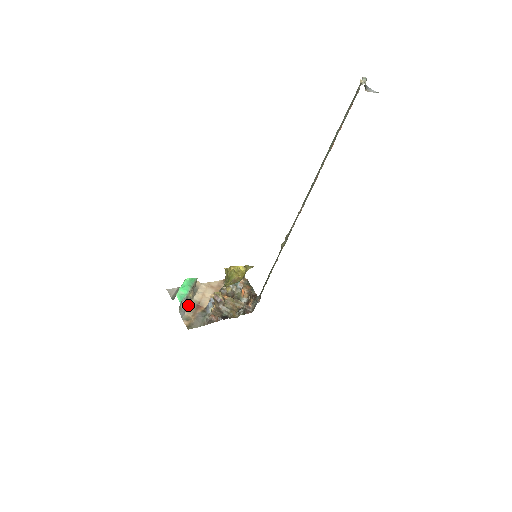
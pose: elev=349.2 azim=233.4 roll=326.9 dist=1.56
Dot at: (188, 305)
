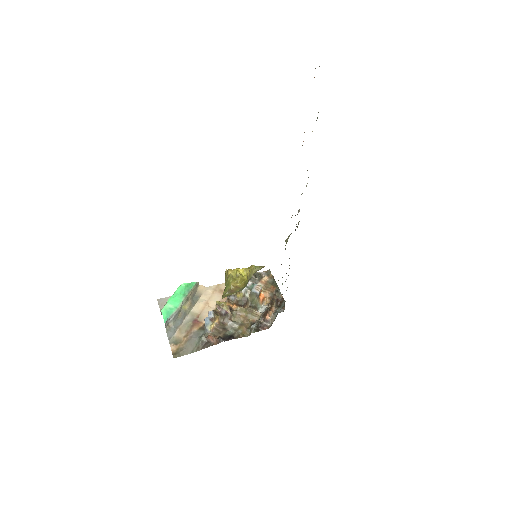
Dot at: (181, 321)
